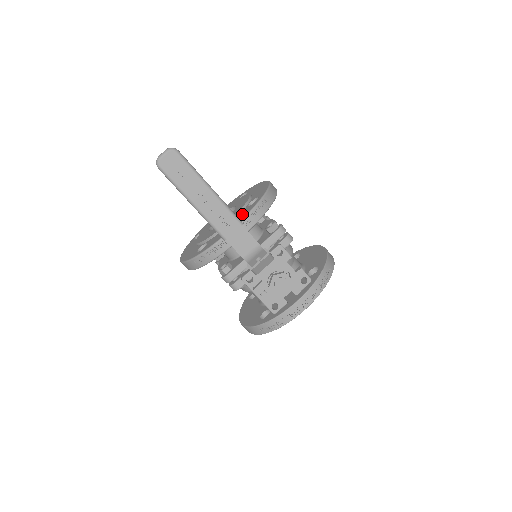
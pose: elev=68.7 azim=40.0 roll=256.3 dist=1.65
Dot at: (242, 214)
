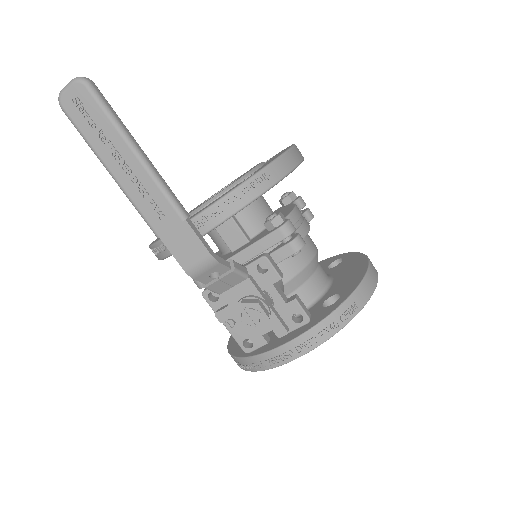
Dot at: occluded
